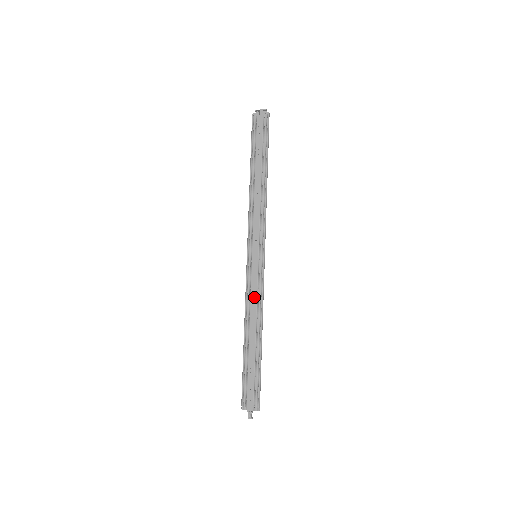
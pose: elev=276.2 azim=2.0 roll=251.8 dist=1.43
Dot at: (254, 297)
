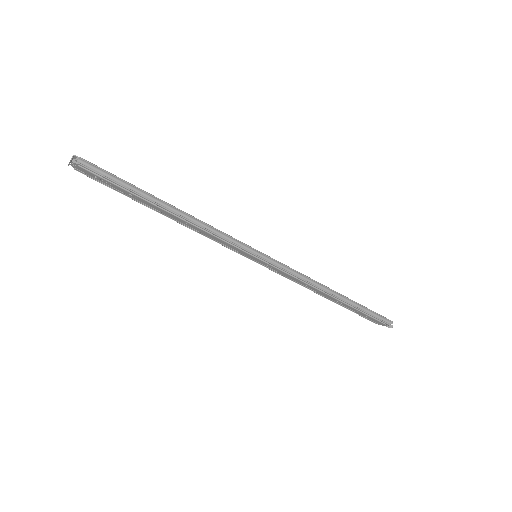
Dot at: (295, 280)
